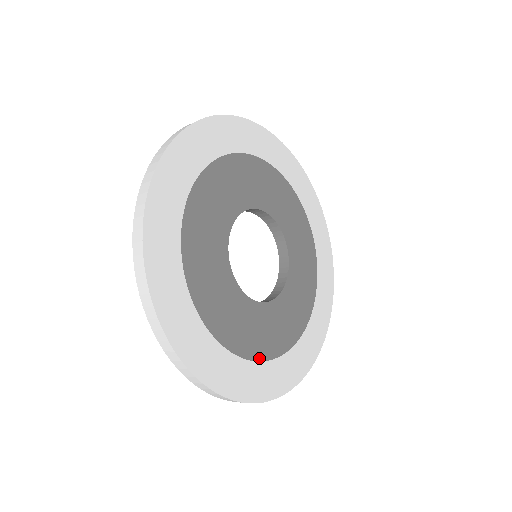
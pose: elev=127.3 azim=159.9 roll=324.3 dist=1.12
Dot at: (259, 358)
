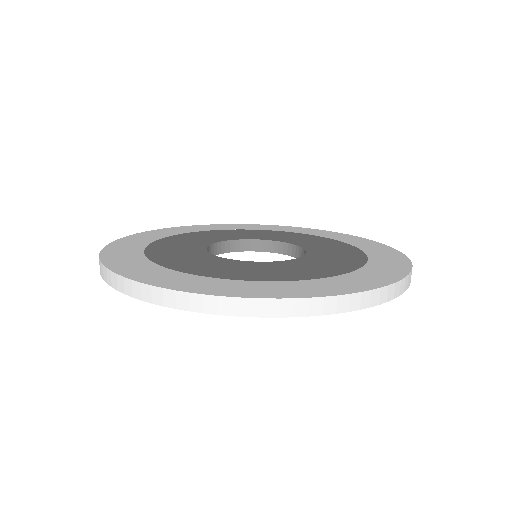
Dot at: (162, 265)
